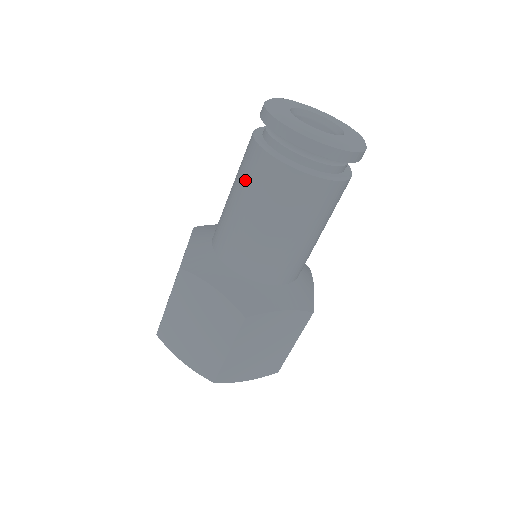
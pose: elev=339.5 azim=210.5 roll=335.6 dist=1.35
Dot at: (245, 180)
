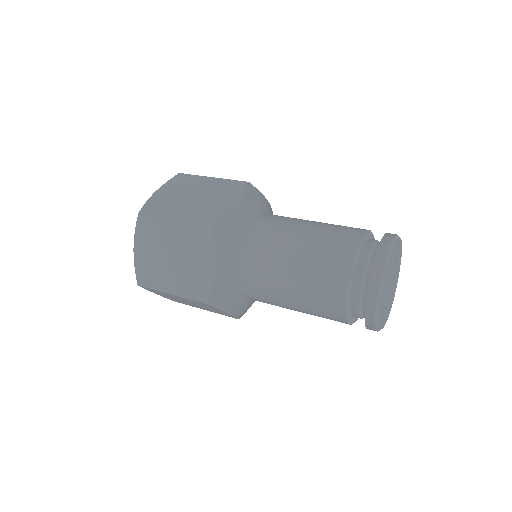
Dot at: (313, 306)
